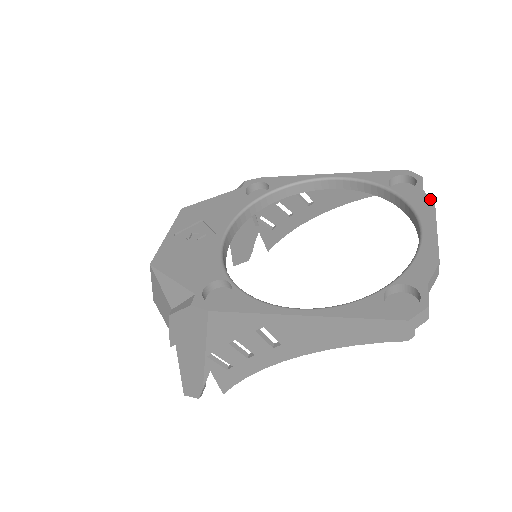
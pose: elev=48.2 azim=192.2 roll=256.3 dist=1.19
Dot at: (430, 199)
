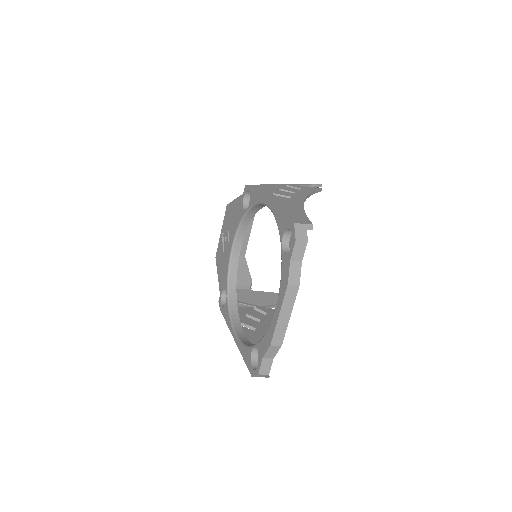
Dot at: (288, 276)
